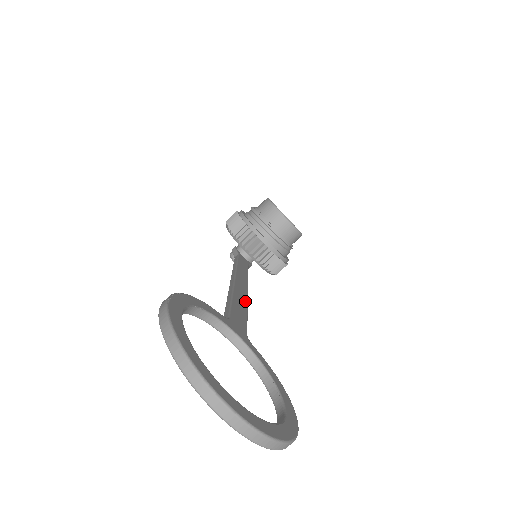
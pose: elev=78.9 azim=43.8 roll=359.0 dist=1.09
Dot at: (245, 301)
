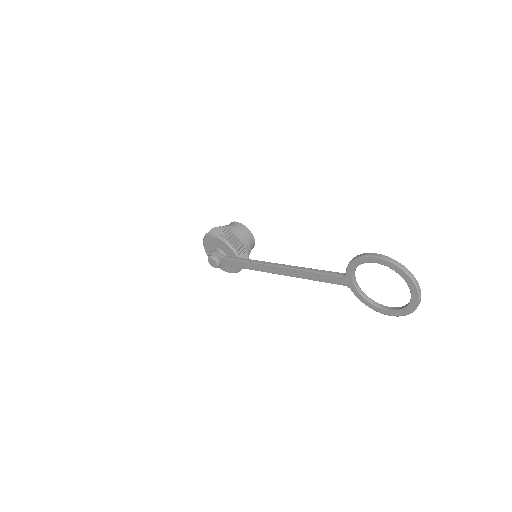
Dot at: occluded
